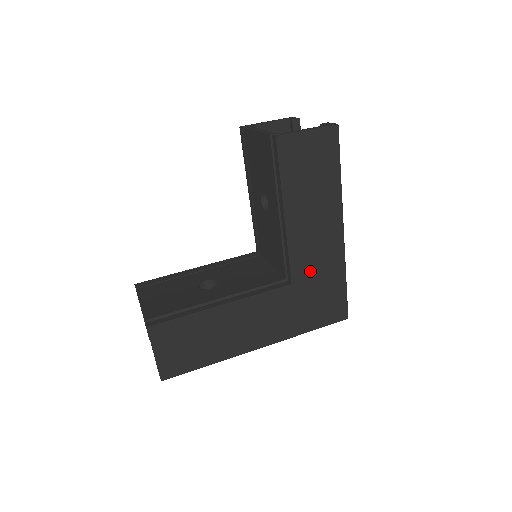
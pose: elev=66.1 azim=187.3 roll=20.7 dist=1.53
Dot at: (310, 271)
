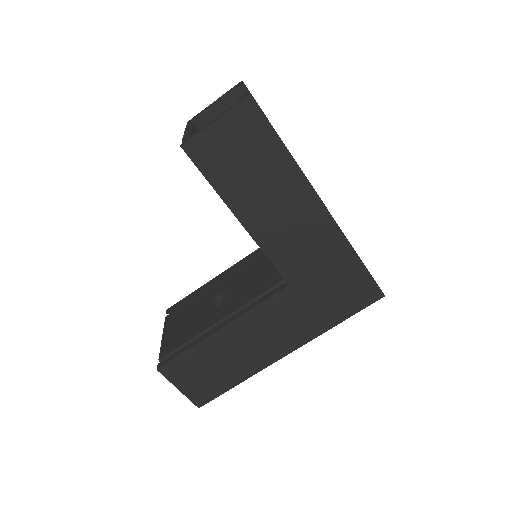
Dot at: (305, 265)
